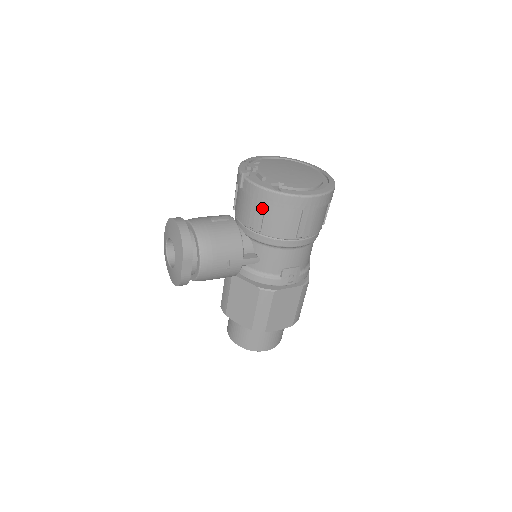
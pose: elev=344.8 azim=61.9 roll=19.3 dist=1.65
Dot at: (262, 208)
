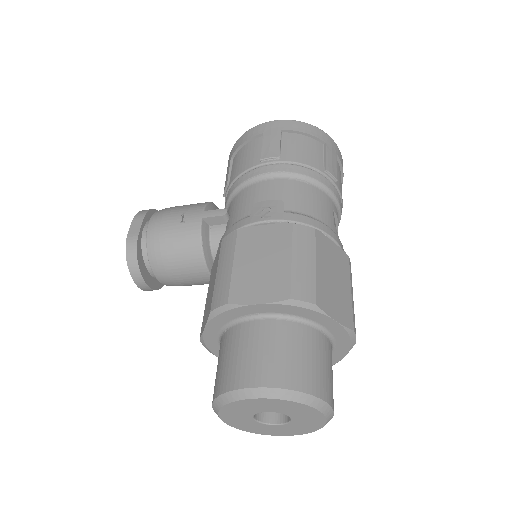
Dot at: (229, 165)
